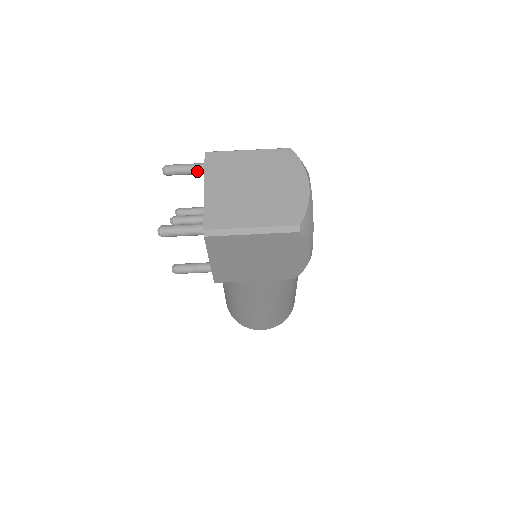
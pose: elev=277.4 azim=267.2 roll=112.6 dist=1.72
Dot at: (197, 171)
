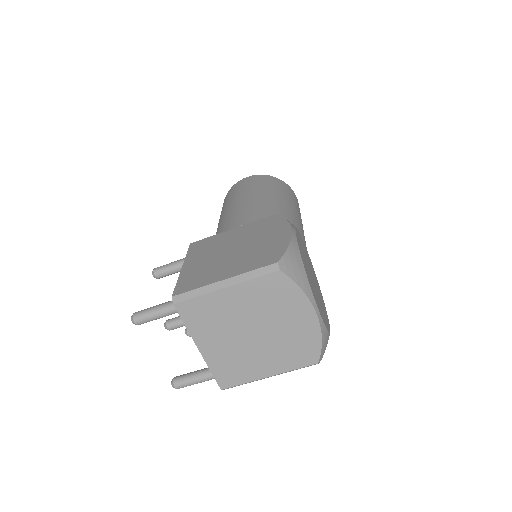
Dot at: occluded
